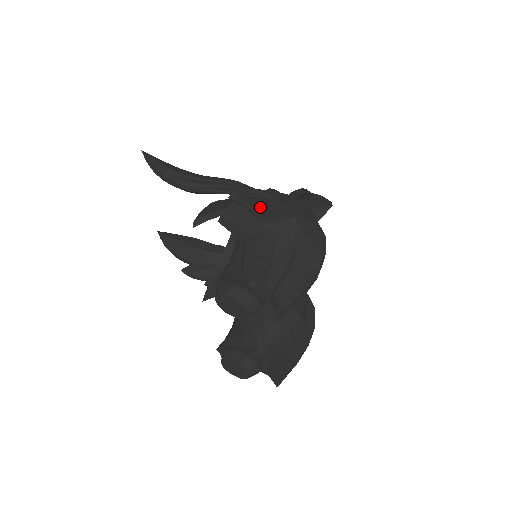
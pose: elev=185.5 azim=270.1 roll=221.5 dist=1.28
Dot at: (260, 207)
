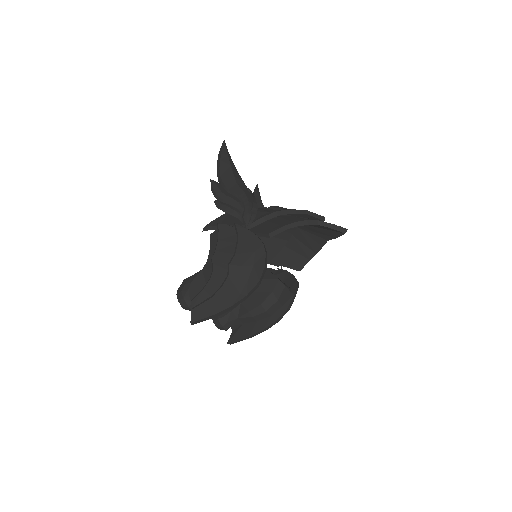
Dot at: (222, 244)
